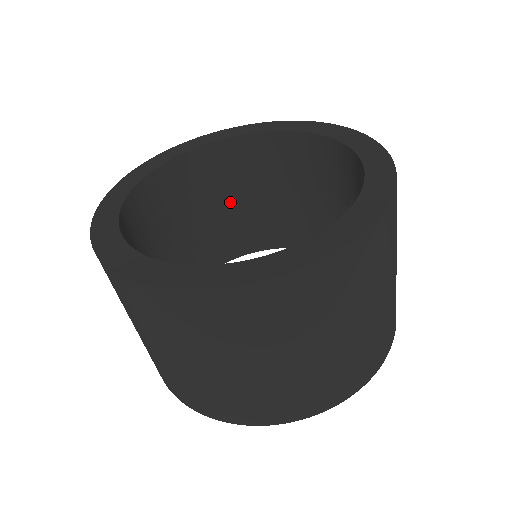
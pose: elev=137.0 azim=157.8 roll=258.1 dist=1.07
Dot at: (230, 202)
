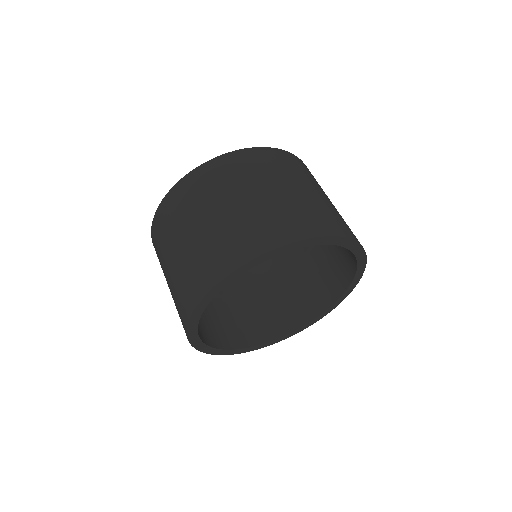
Dot at: (291, 279)
